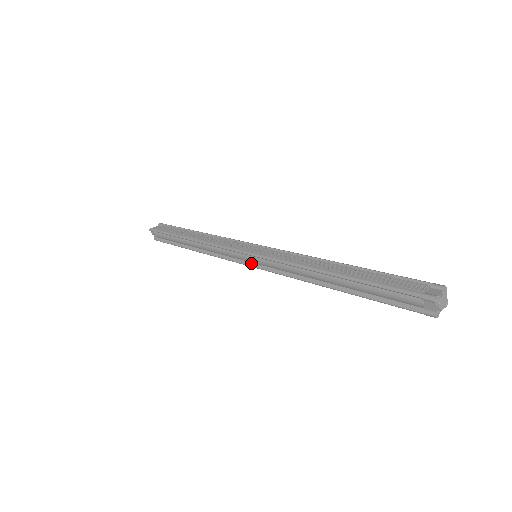
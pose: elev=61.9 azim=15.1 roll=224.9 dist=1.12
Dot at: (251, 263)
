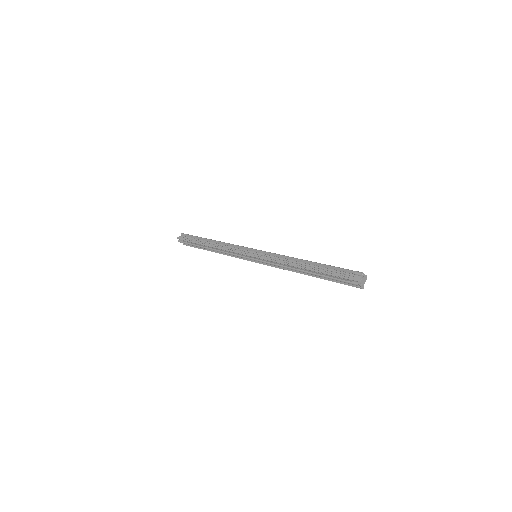
Dot at: (255, 261)
